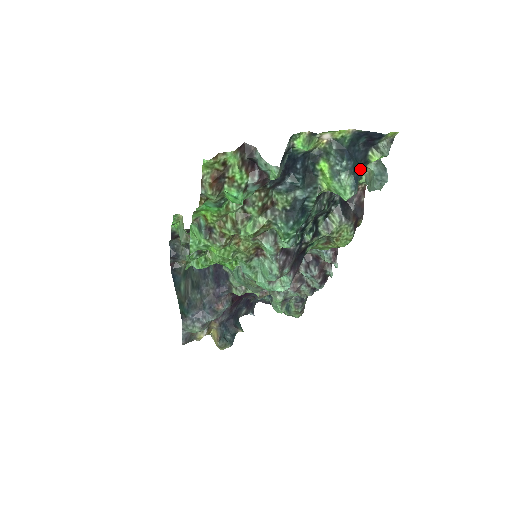
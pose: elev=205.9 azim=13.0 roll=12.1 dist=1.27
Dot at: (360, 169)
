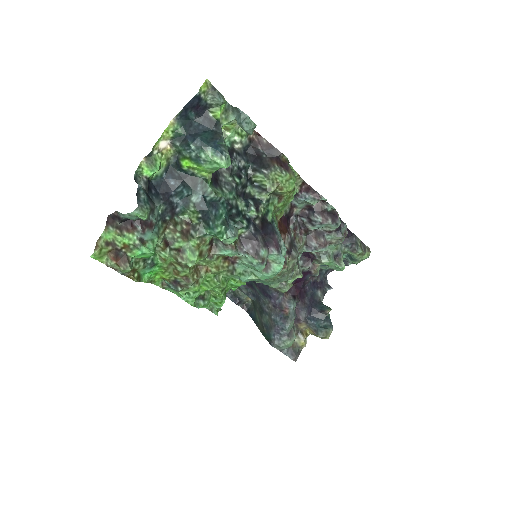
Dot at: (215, 134)
